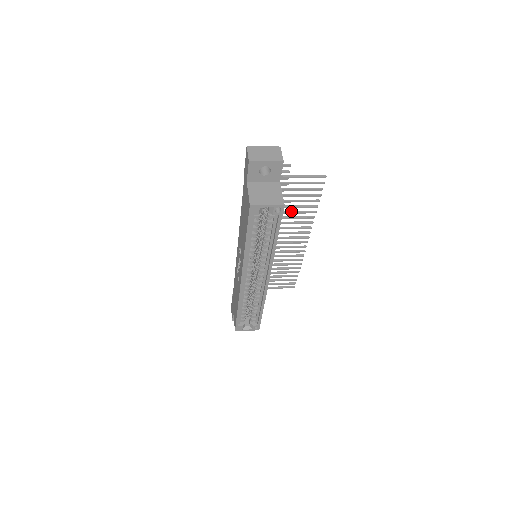
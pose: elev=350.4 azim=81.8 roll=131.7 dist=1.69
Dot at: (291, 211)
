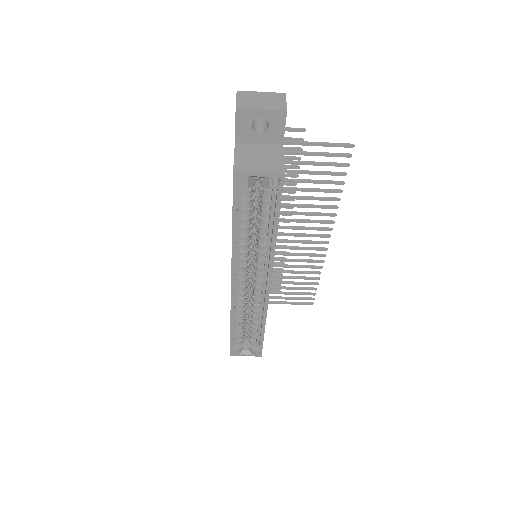
Dot at: (305, 196)
